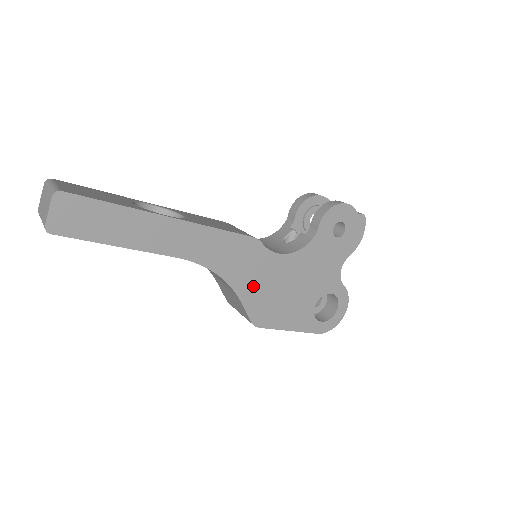
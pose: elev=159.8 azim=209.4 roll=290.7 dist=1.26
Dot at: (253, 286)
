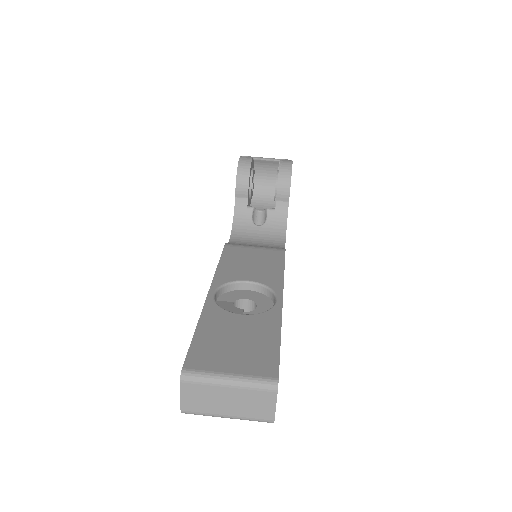
Dot at: occluded
